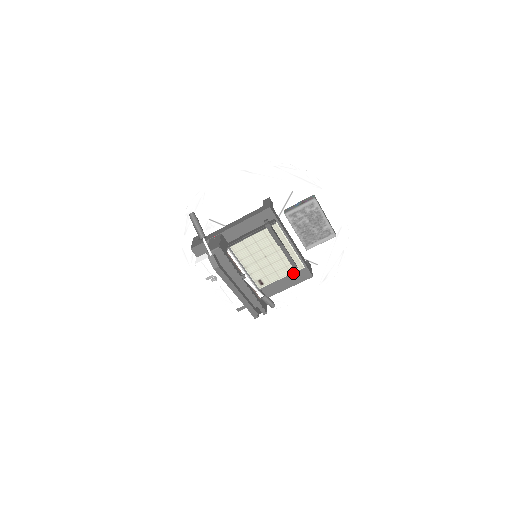
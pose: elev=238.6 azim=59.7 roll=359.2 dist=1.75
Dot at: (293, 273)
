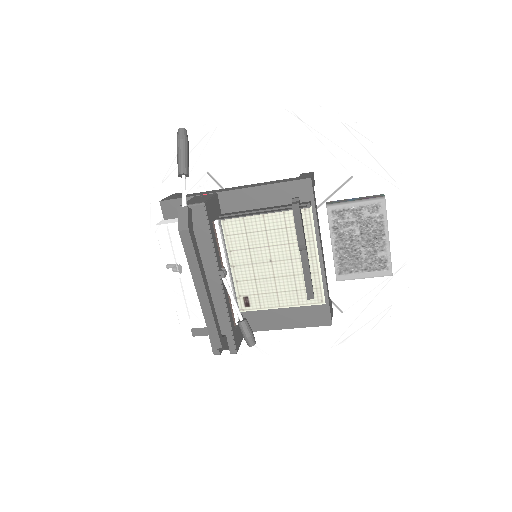
Dot at: (303, 306)
